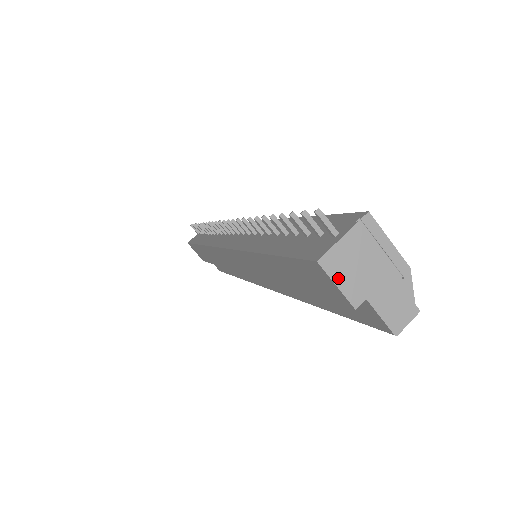
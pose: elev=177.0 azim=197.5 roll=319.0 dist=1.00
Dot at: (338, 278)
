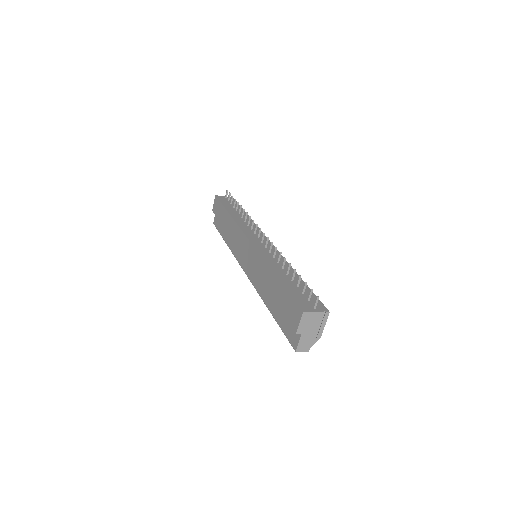
Dot at: (302, 321)
